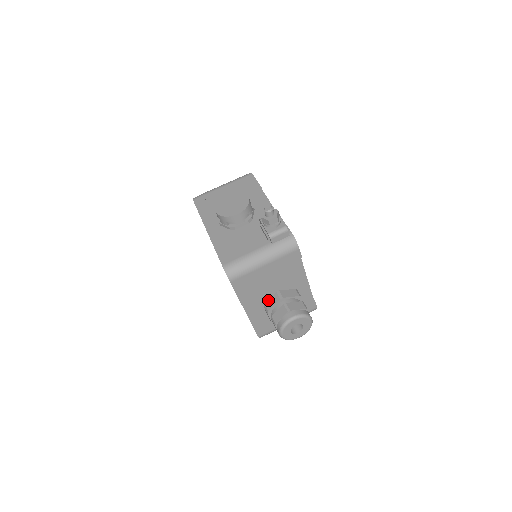
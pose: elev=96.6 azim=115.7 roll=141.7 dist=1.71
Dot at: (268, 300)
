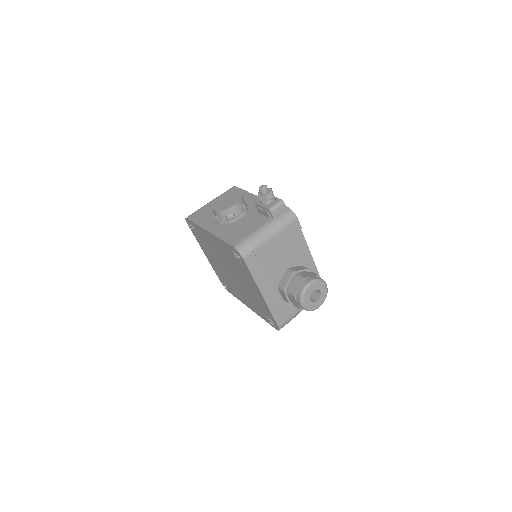
Dot at: (280, 280)
